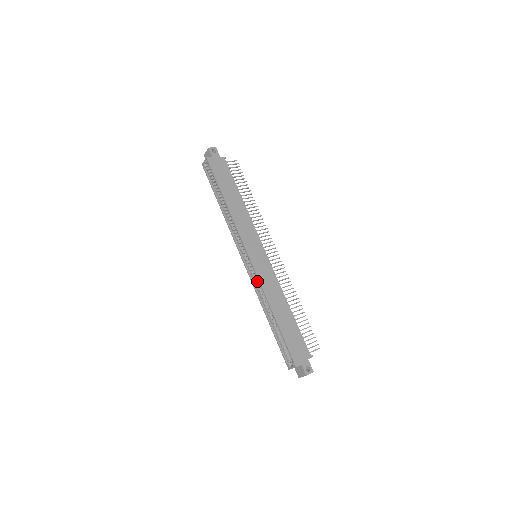
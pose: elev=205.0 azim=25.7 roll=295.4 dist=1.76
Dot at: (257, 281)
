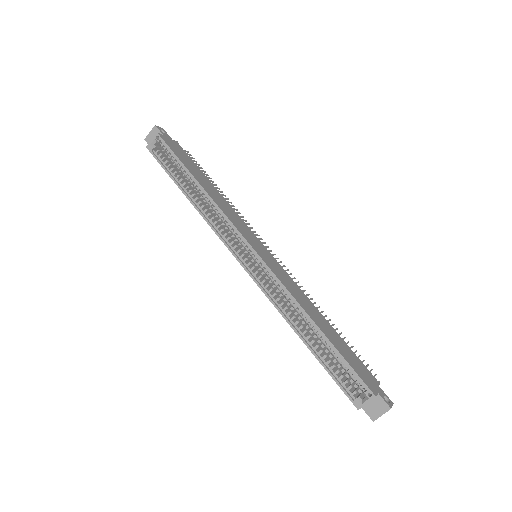
Dot at: (268, 288)
